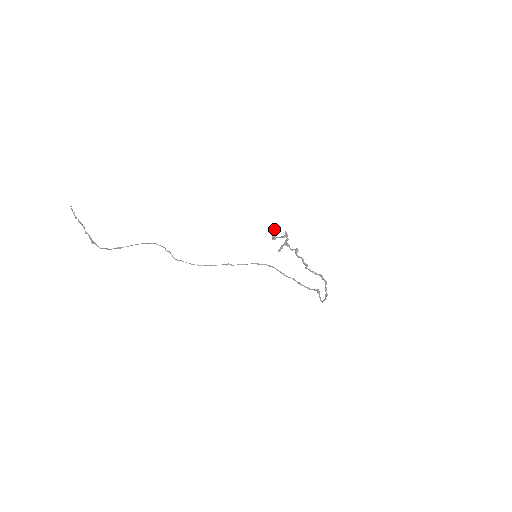
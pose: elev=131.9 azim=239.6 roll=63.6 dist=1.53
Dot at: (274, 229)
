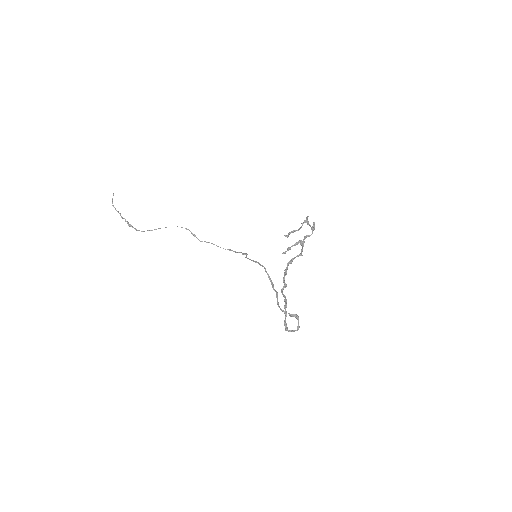
Dot at: occluded
